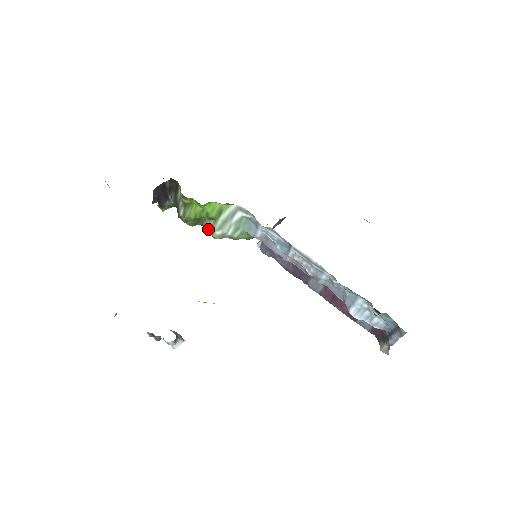
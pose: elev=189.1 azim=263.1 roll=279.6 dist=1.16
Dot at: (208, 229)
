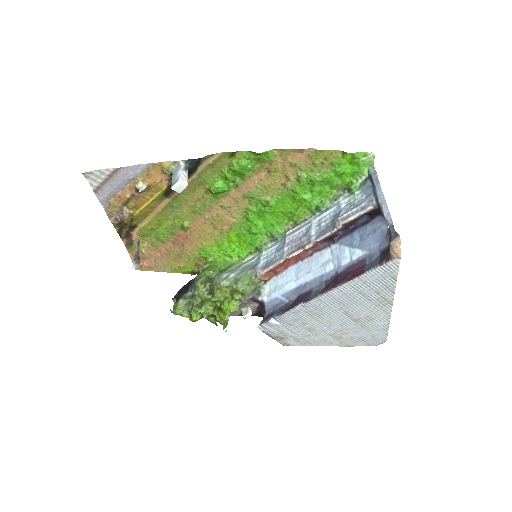
Dot at: (217, 276)
